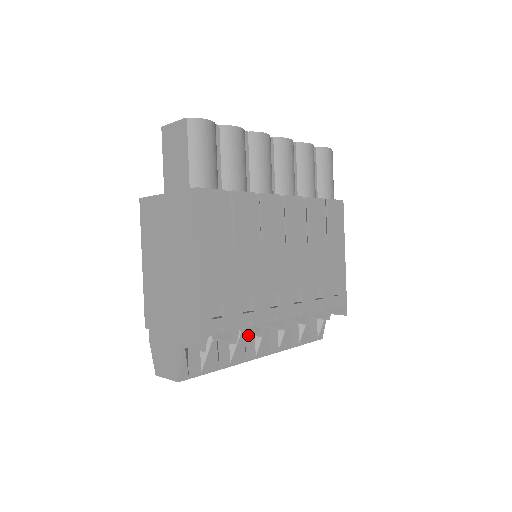
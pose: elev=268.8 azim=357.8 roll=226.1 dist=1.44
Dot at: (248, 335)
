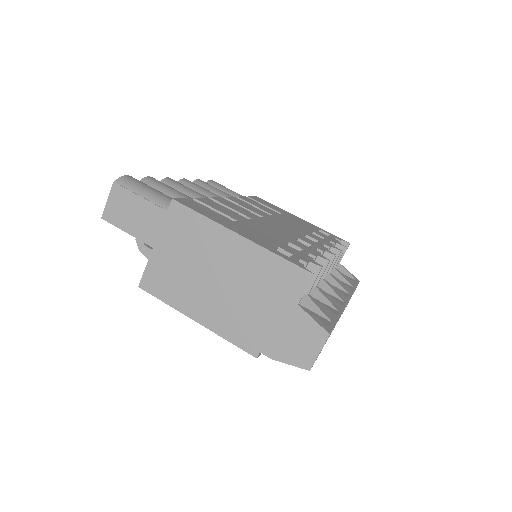
Dot at: occluded
